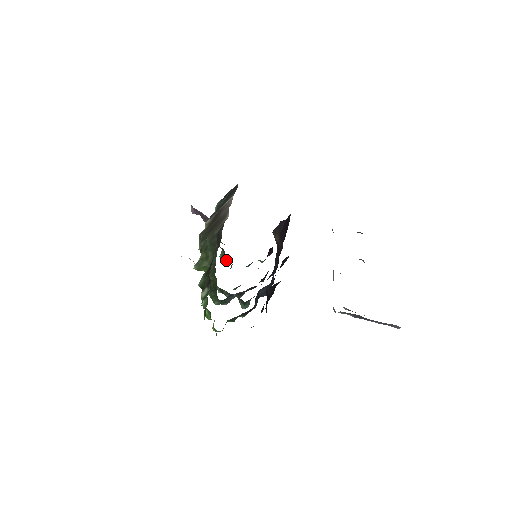
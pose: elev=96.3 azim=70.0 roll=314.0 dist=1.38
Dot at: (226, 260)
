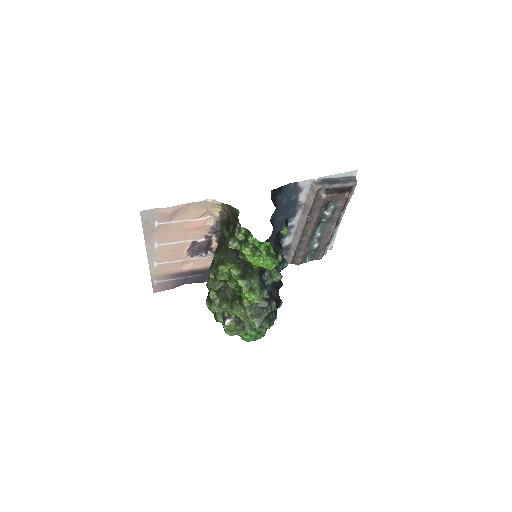
Dot at: occluded
